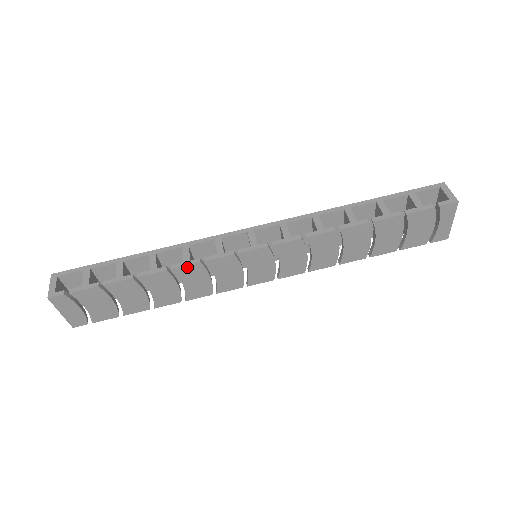
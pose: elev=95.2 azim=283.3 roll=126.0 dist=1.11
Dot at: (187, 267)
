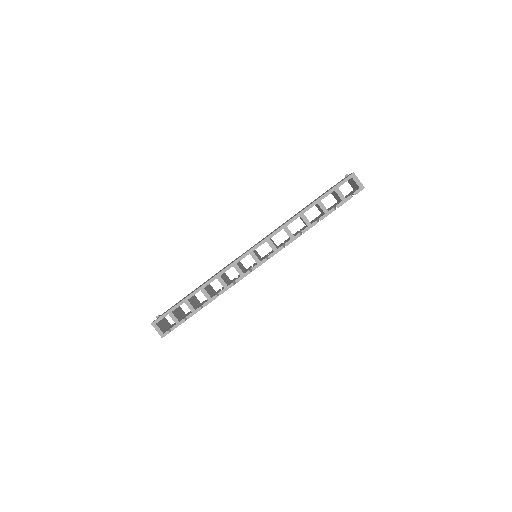
Dot at: occluded
